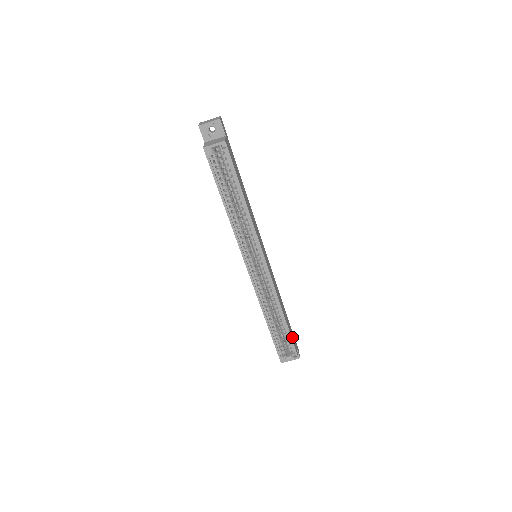
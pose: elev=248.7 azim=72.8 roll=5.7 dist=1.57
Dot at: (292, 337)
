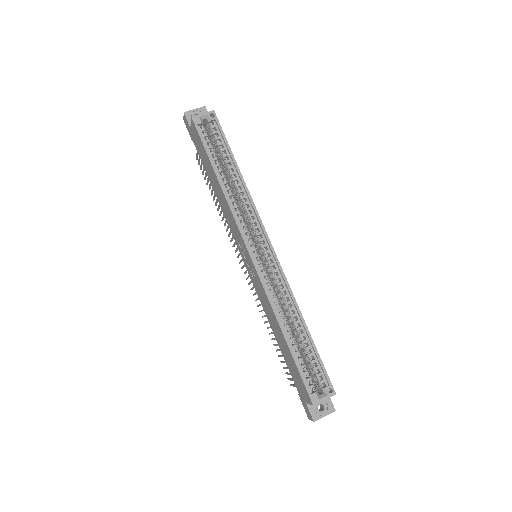
Dot at: occluded
